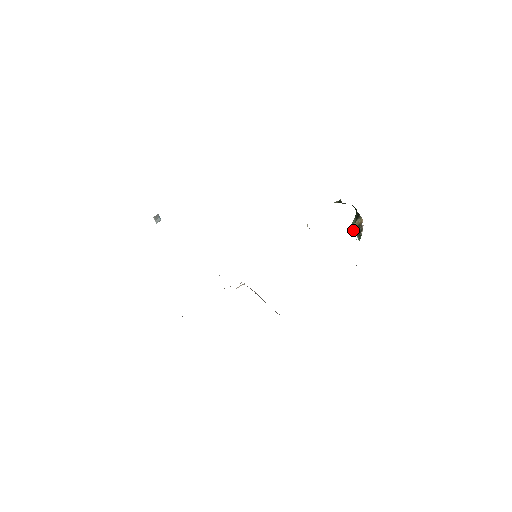
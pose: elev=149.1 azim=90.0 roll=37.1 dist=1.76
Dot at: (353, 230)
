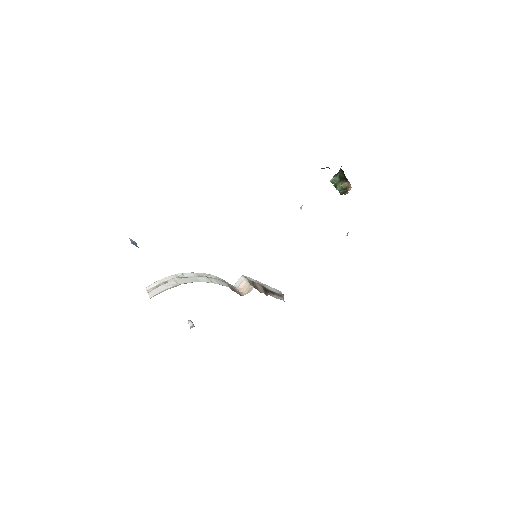
Dot at: (335, 185)
